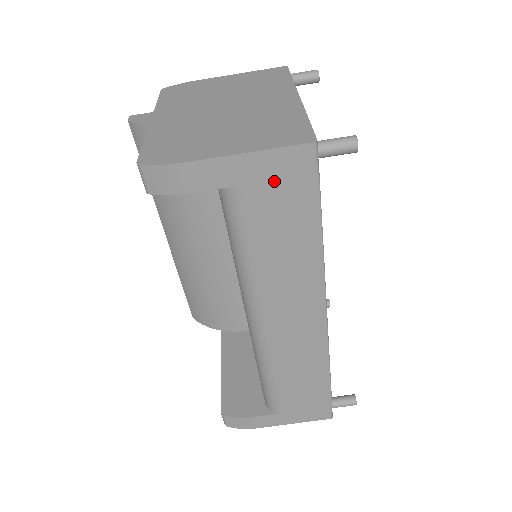
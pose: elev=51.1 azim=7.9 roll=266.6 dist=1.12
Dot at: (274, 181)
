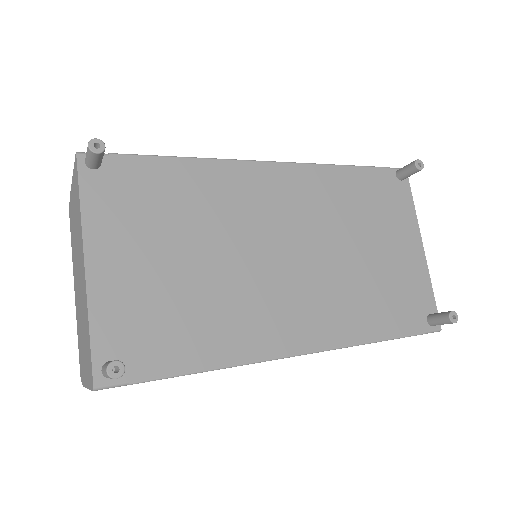
Dot at: occluded
